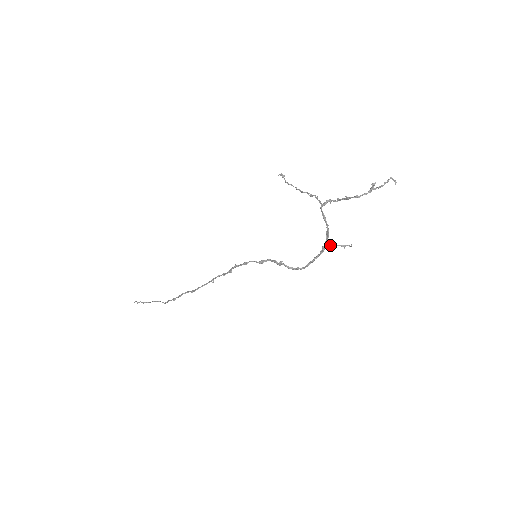
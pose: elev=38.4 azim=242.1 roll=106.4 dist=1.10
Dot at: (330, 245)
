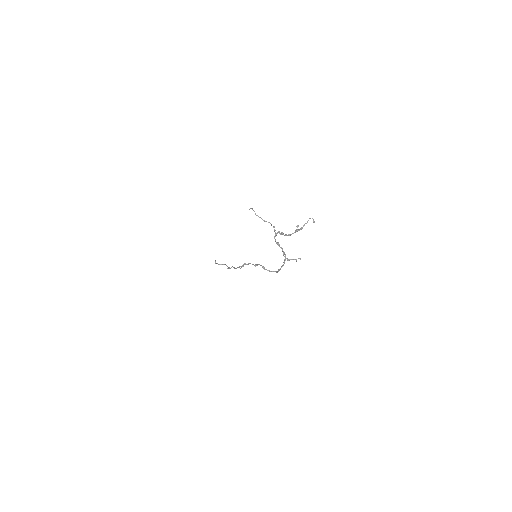
Dot at: (287, 260)
